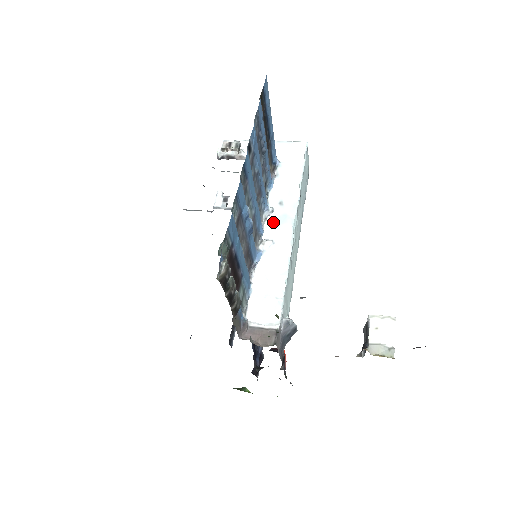
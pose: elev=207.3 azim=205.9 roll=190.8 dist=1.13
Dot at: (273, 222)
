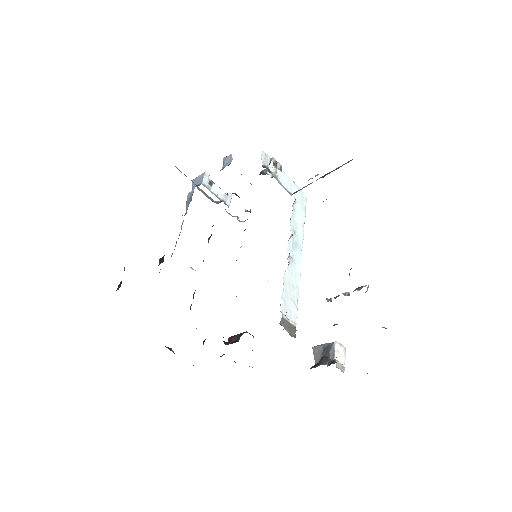
Dot at: (292, 244)
